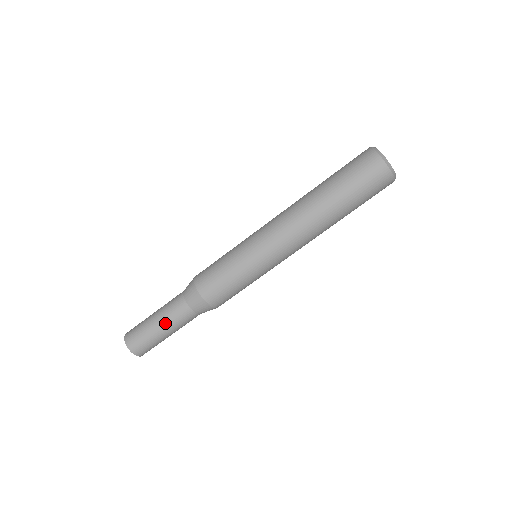
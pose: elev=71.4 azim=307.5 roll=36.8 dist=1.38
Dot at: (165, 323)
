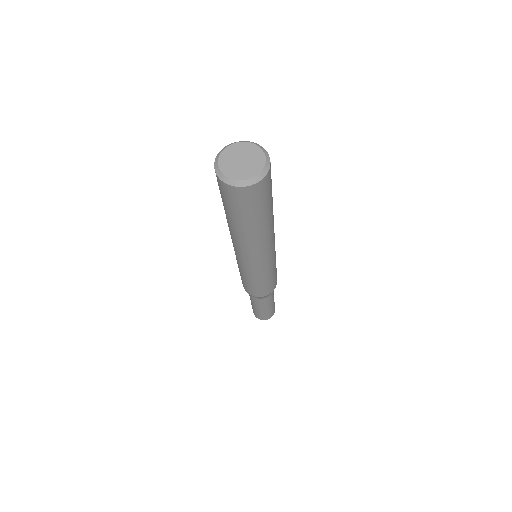
Dot at: (255, 306)
